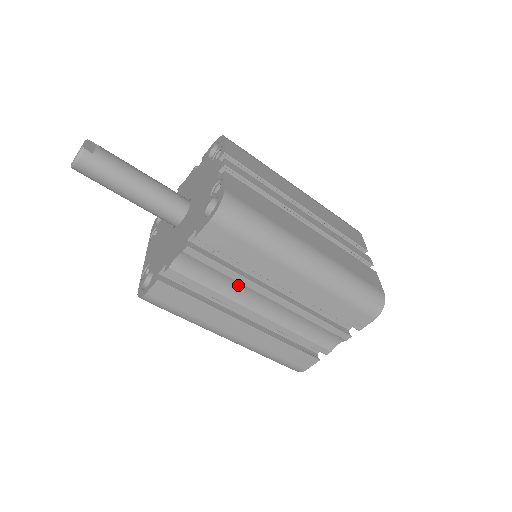
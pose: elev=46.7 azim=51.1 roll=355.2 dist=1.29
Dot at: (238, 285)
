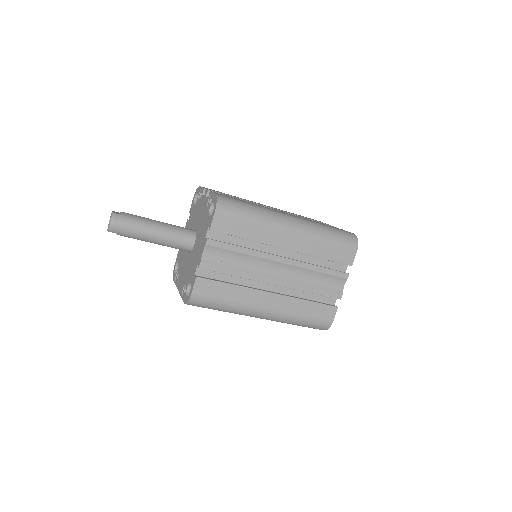
Dot at: (252, 259)
